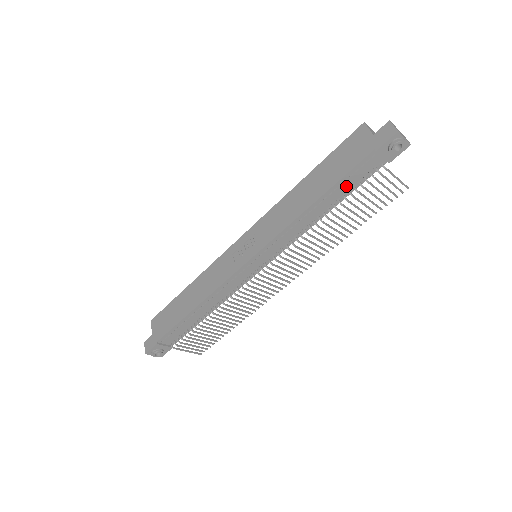
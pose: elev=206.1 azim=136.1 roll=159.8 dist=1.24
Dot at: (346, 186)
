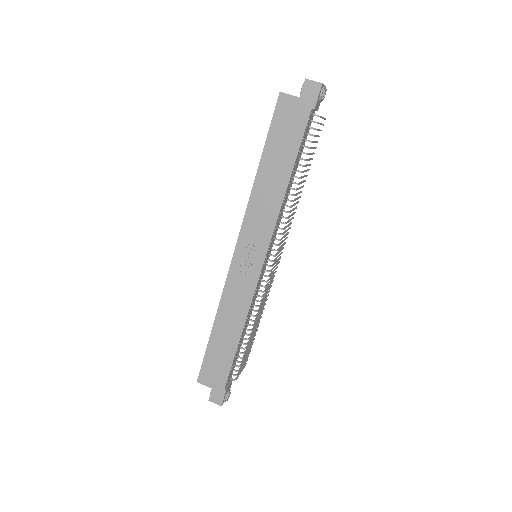
Dot at: (301, 150)
